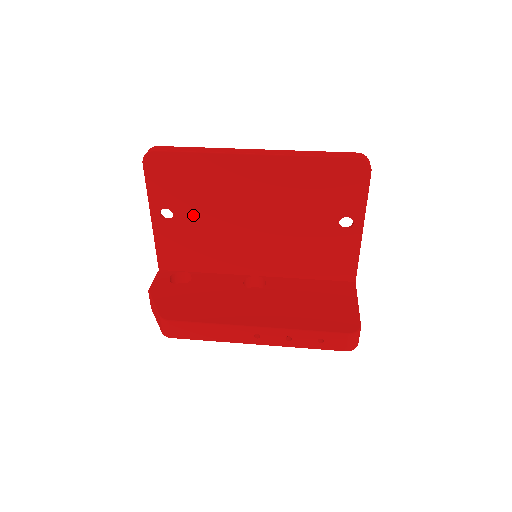
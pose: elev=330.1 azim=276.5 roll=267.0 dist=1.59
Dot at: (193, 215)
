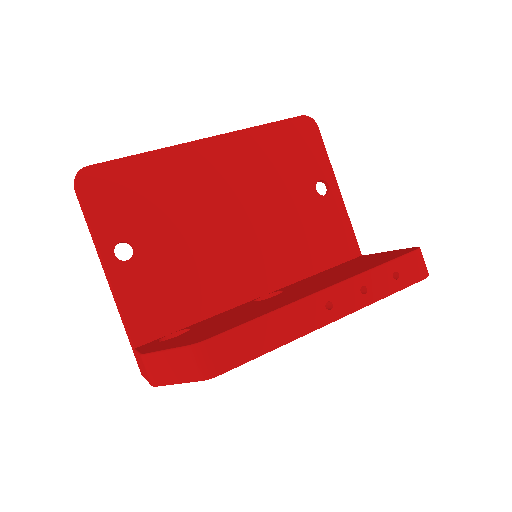
Dot at: (160, 239)
